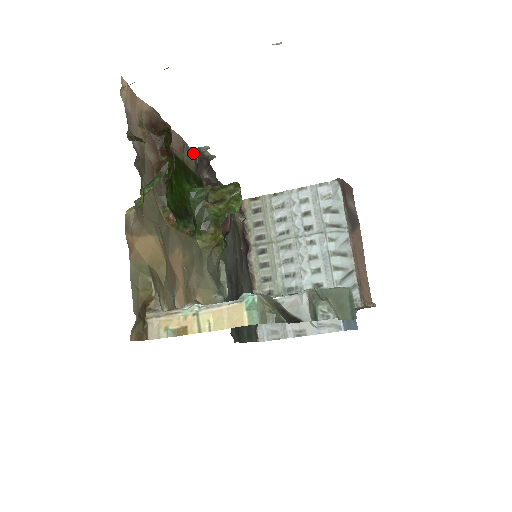
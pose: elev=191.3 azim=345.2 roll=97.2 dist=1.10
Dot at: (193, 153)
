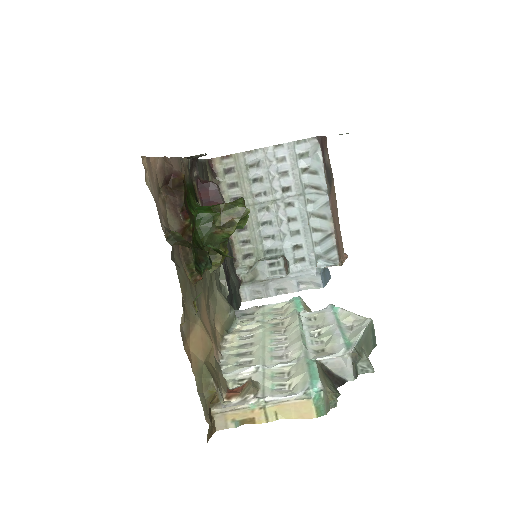
Dot at: (185, 161)
